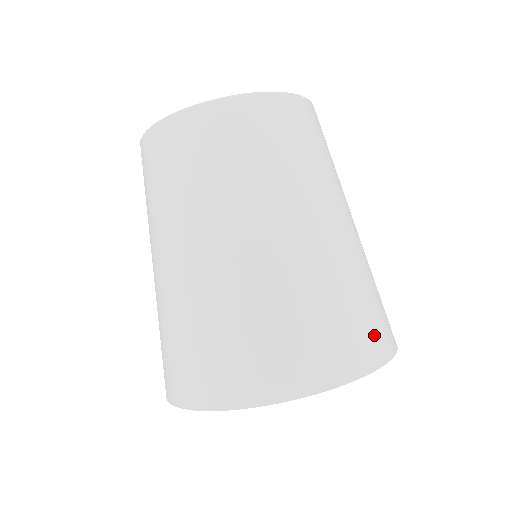
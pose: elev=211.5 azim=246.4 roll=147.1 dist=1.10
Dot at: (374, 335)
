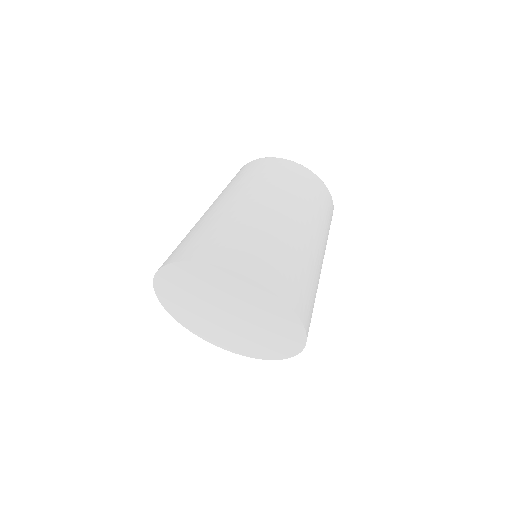
Dot at: (242, 257)
